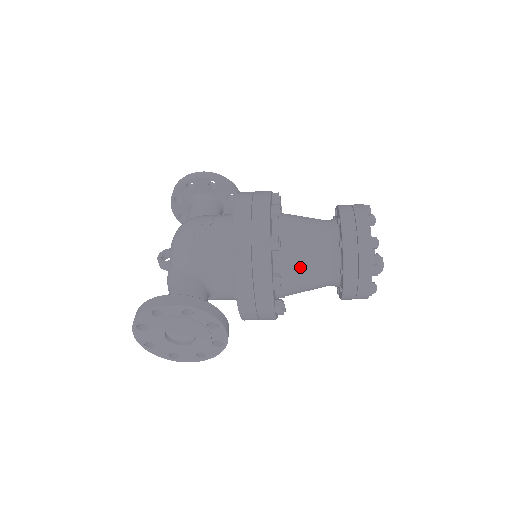
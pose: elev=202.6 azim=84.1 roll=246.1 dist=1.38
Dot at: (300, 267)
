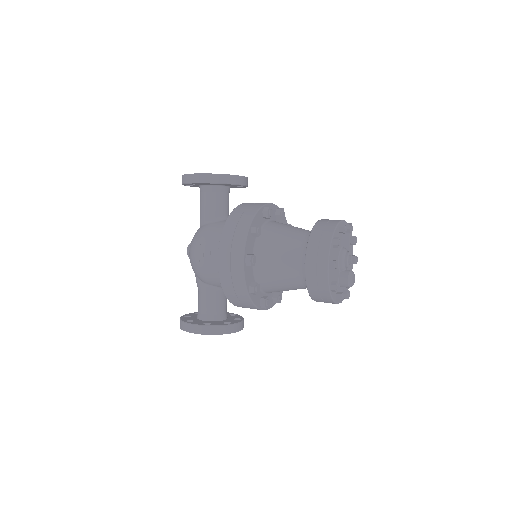
Dot at: (282, 289)
